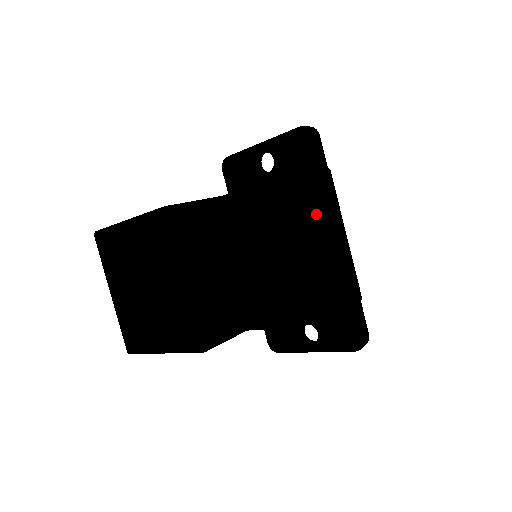
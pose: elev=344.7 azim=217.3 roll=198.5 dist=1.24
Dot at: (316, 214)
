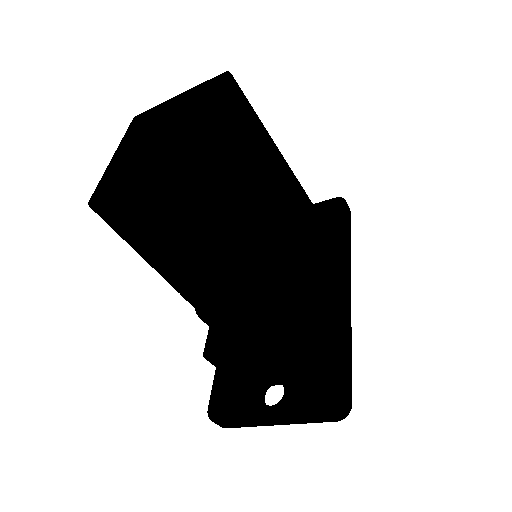
Dot at: (331, 249)
